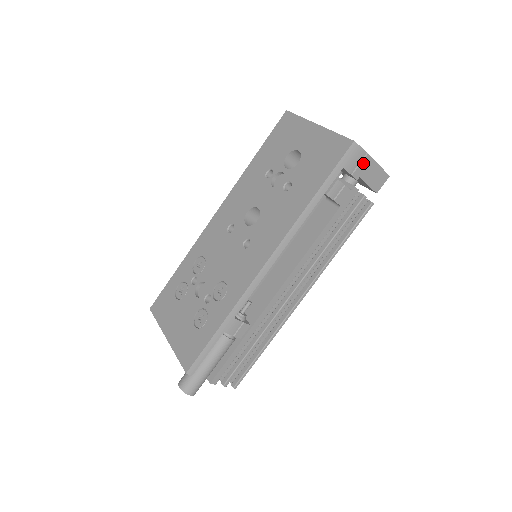
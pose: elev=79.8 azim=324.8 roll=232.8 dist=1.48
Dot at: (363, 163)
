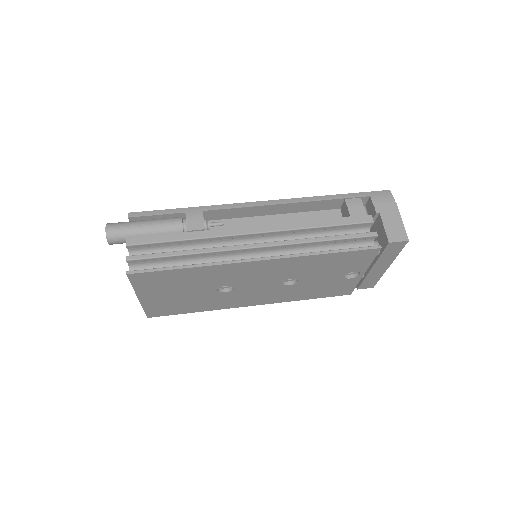
Dot at: (388, 206)
